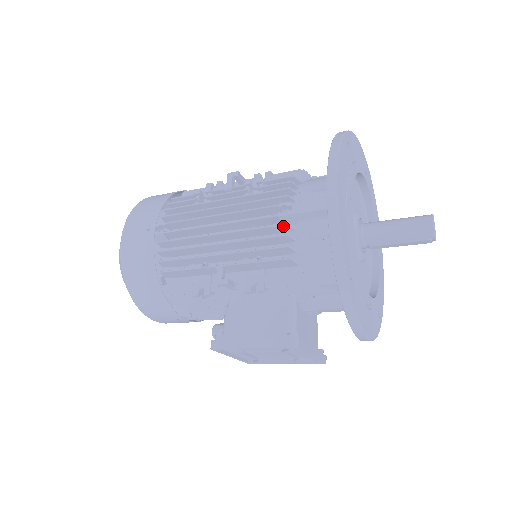
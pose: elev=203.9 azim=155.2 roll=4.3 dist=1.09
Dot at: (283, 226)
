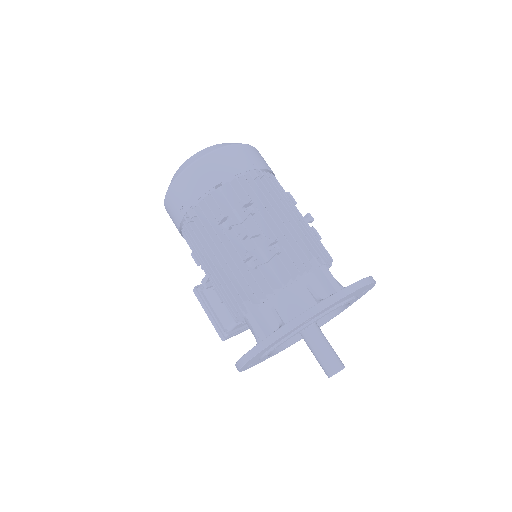
Dot at: (239, 312)
